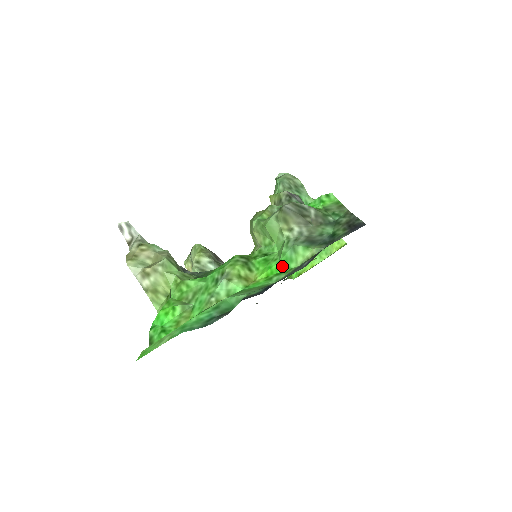
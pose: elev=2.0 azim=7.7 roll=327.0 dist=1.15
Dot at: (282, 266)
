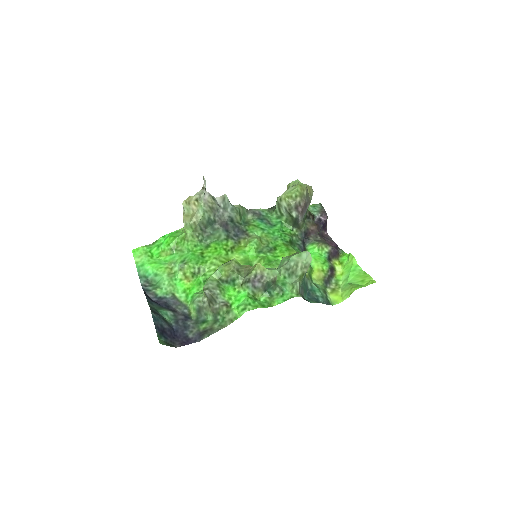
Dot at: (191, 296)
